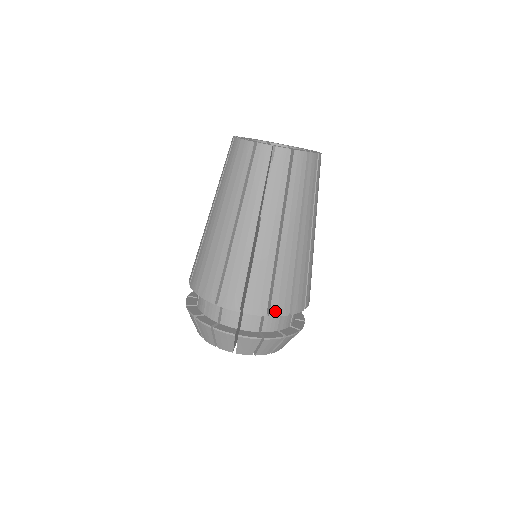
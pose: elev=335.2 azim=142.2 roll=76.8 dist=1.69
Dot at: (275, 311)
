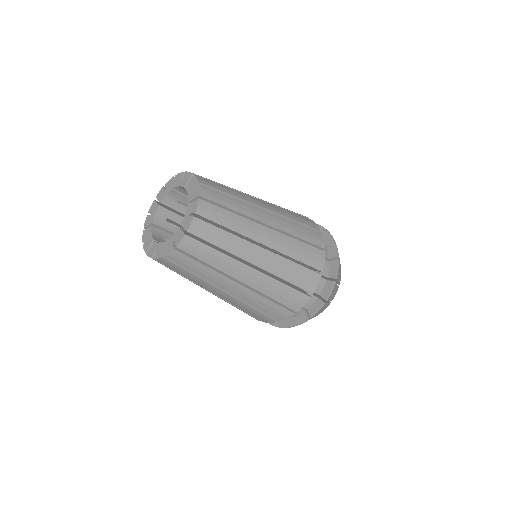
Dot at: (280, 318)
